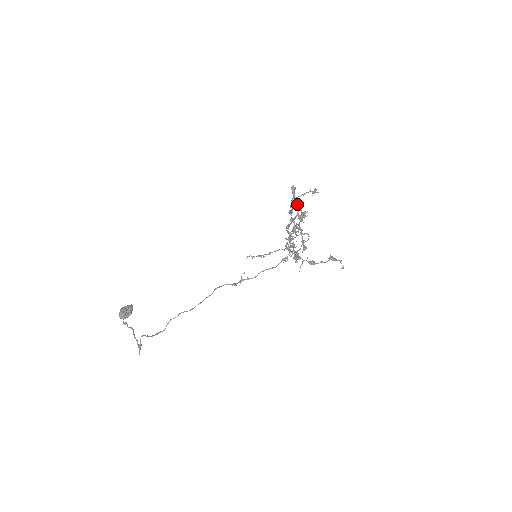
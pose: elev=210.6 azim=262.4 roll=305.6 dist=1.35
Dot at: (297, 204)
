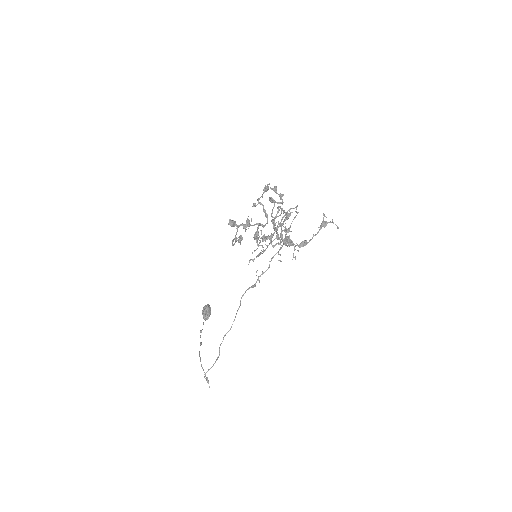
Dot at: (245, 230)
